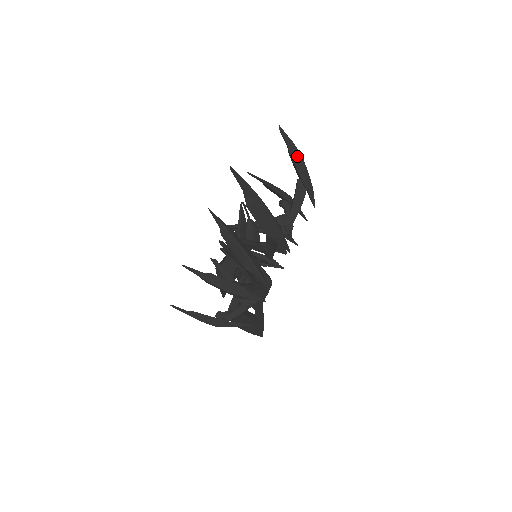
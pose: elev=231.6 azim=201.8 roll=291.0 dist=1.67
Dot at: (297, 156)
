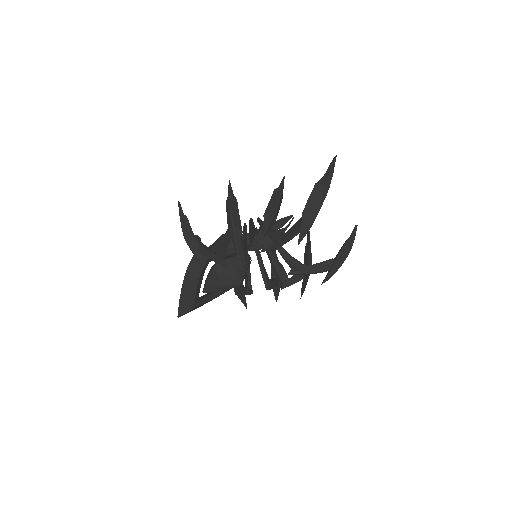
Dot at: (348, 248)
